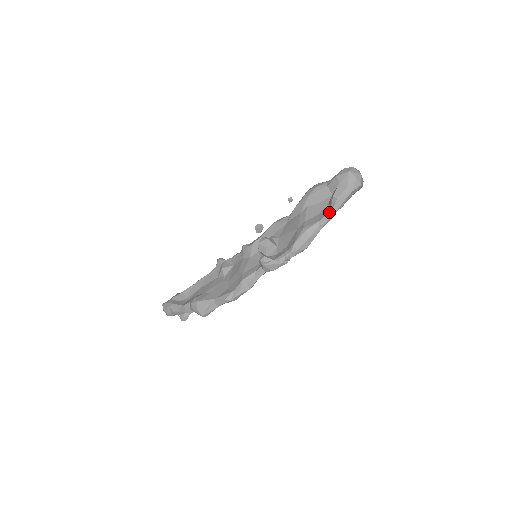
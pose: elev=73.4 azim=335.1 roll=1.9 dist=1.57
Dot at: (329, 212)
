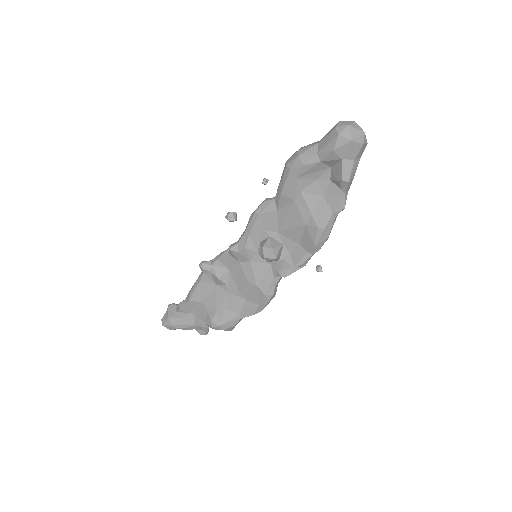
Dot at: (342, 197)
